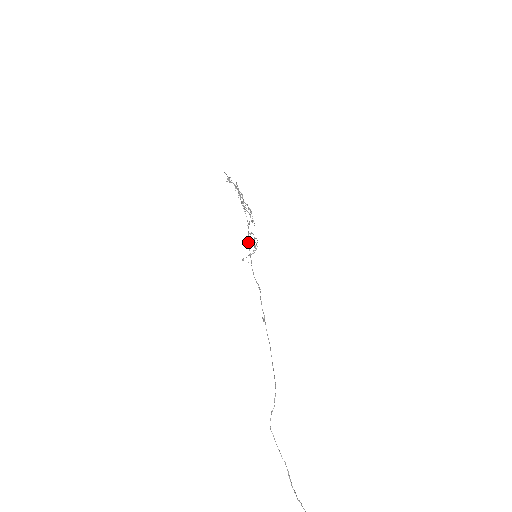
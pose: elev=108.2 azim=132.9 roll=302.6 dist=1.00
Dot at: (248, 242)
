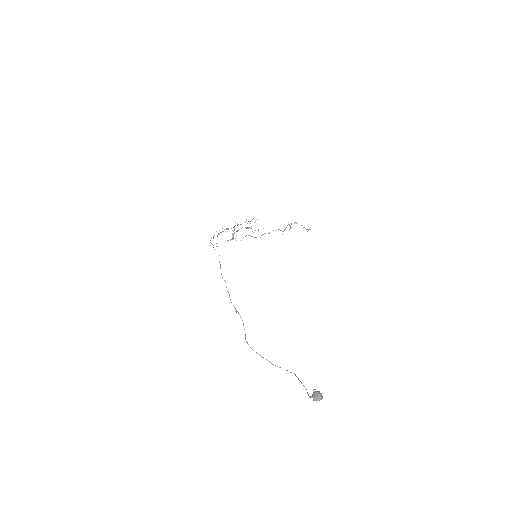
Dot at: occluded
